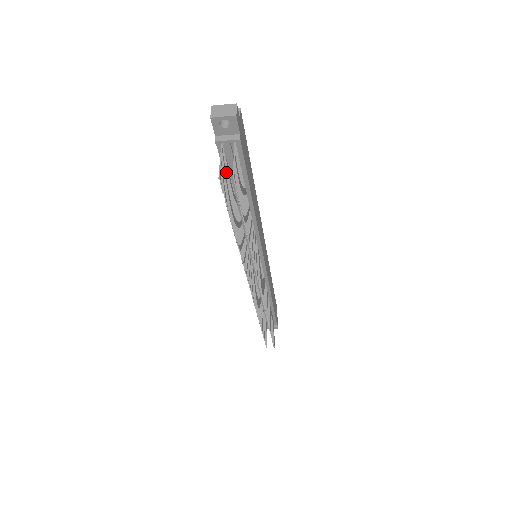
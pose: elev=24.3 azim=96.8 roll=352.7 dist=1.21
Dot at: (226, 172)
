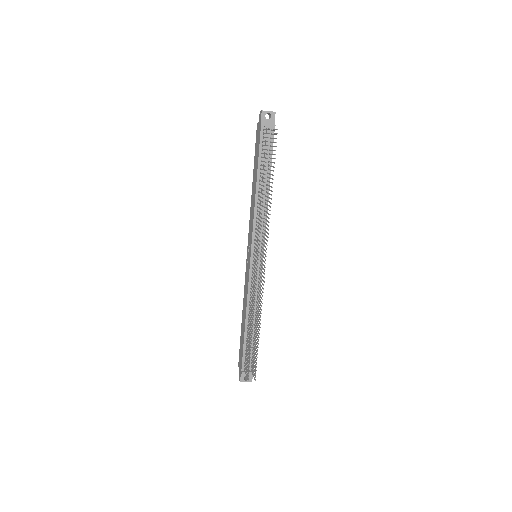
Dot at: (264, 145)
